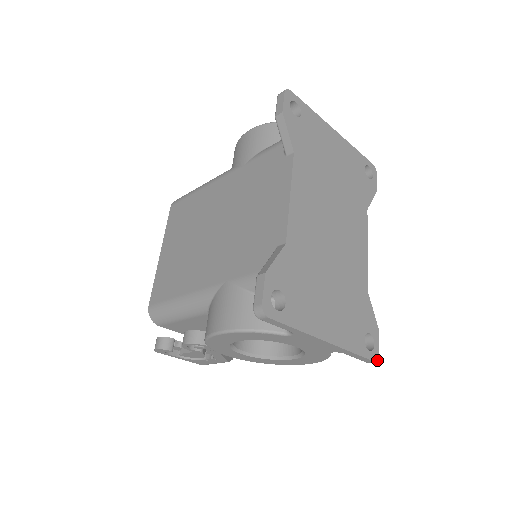
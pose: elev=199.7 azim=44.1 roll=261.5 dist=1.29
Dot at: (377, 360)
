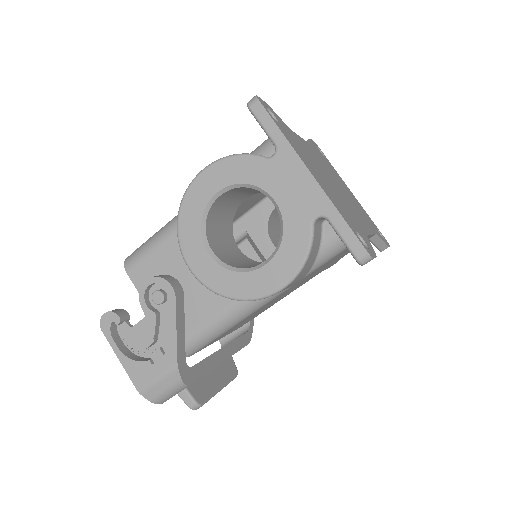
Dot at: (370, 255)
